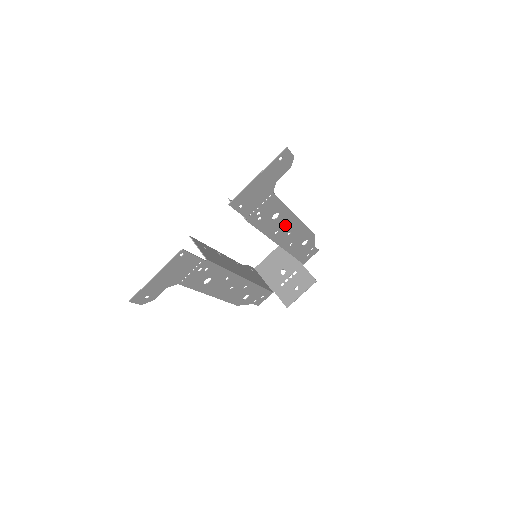
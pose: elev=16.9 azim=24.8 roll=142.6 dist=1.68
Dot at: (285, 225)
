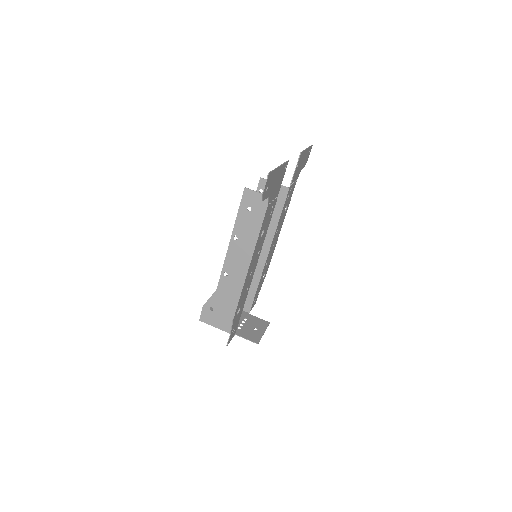
Dot at: (279, 230)
